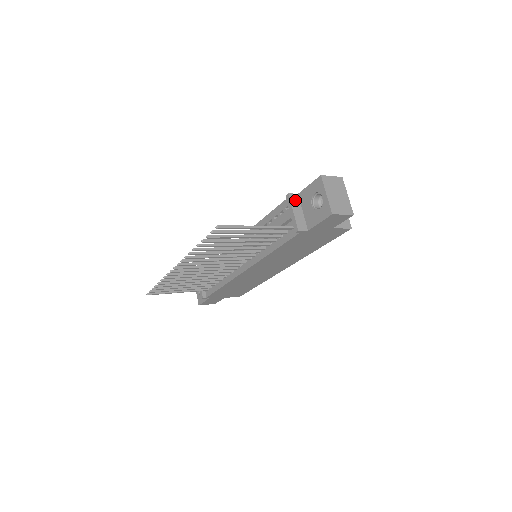
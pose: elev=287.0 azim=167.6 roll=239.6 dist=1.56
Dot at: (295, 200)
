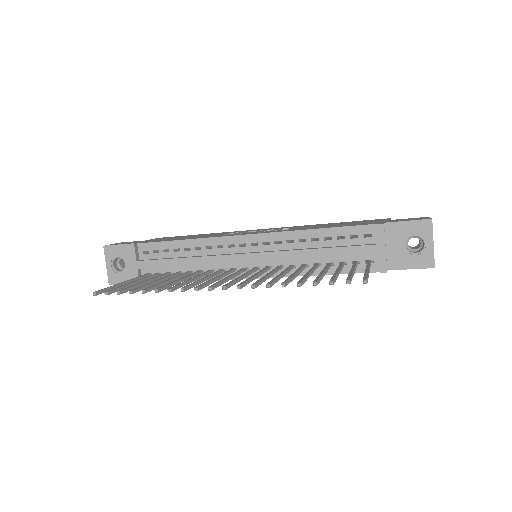
Dot at: (385, 232)
